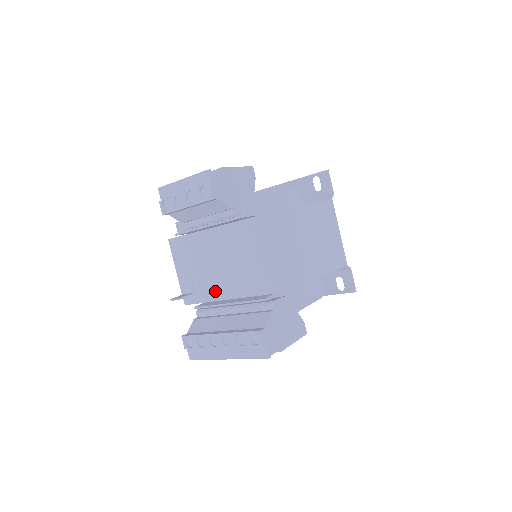
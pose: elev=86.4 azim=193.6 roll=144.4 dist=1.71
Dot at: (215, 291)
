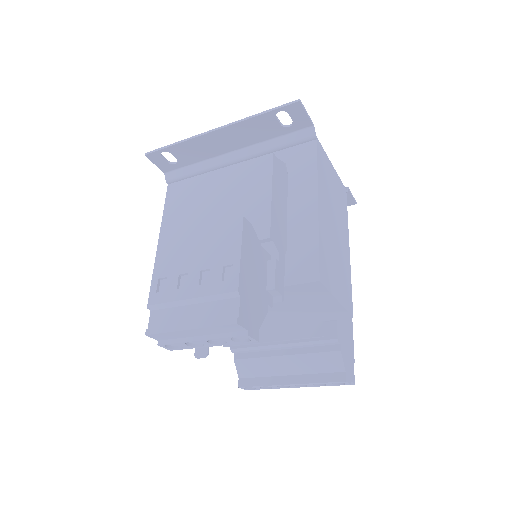
Dot at: occluded
